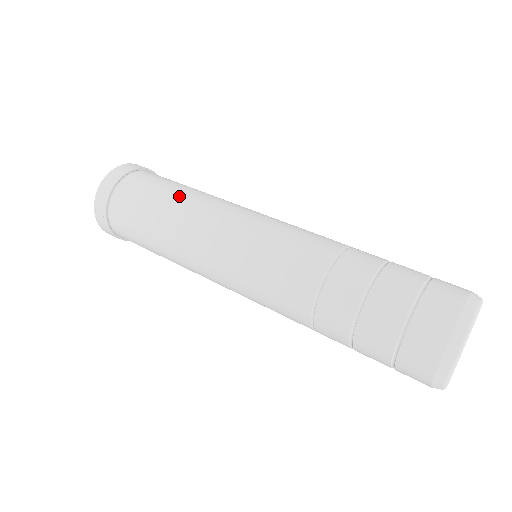
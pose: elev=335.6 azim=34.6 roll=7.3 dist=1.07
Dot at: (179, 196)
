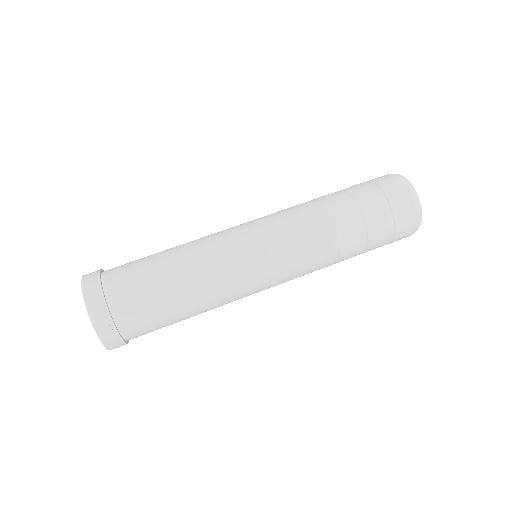
Dot at: (173, 258)
